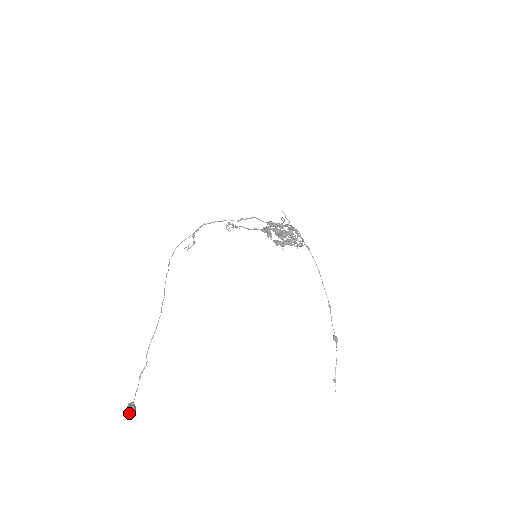
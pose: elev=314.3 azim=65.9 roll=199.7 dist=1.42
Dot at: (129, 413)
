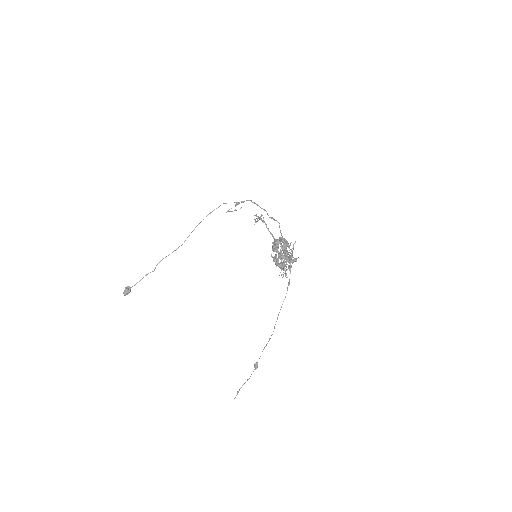
Dot at: (123, 292)
